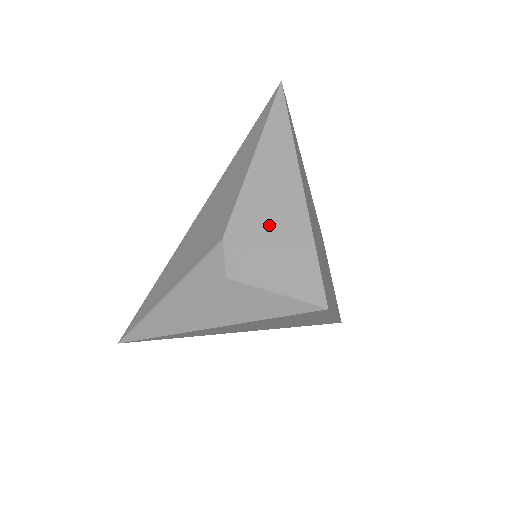
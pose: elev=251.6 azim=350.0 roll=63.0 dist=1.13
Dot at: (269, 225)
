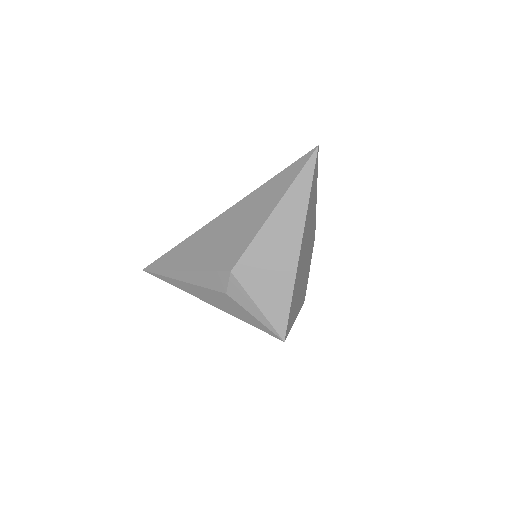
Dot at: (266, 272)
